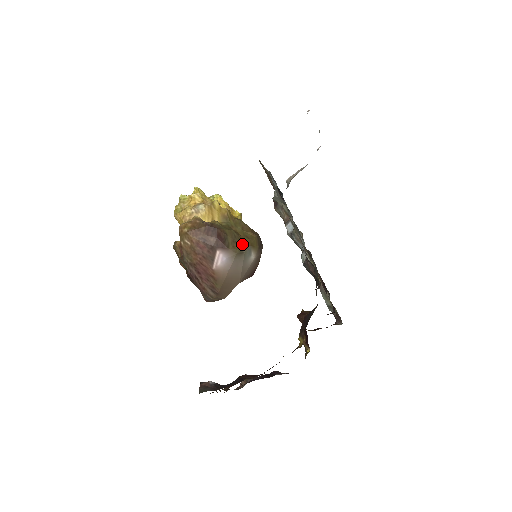
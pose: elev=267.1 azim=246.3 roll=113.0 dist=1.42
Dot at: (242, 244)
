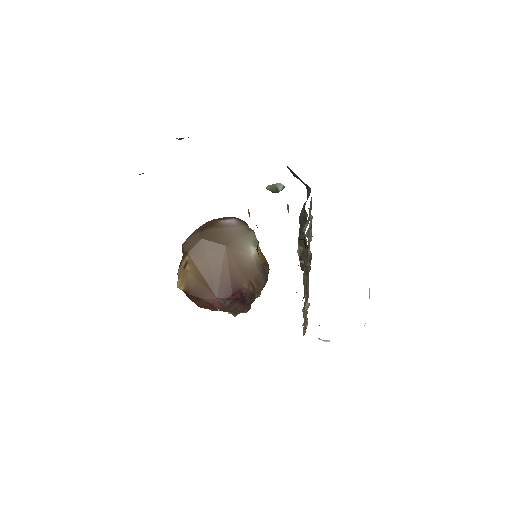
Dot at: occluded
